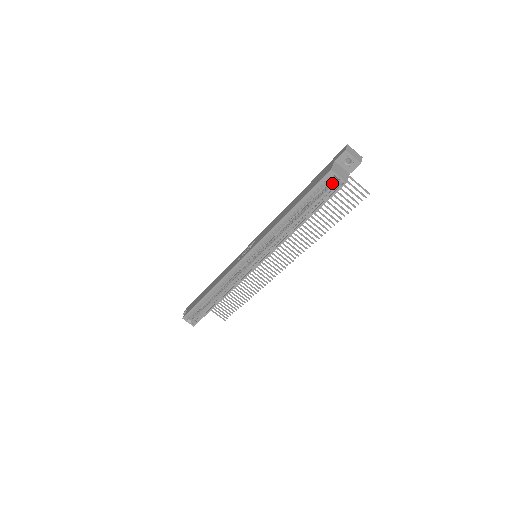
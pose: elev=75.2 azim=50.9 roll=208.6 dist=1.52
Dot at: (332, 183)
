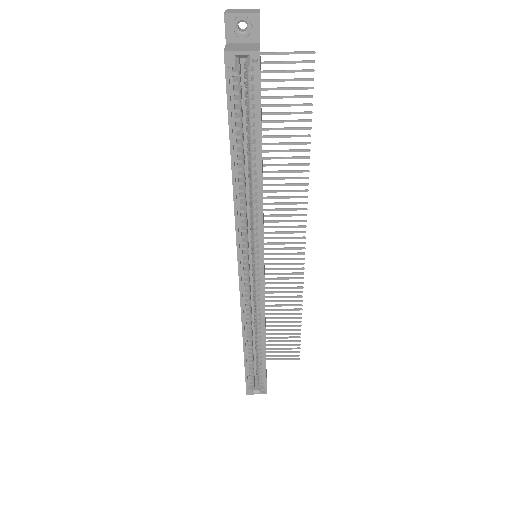
Dot at: (245, 73)
